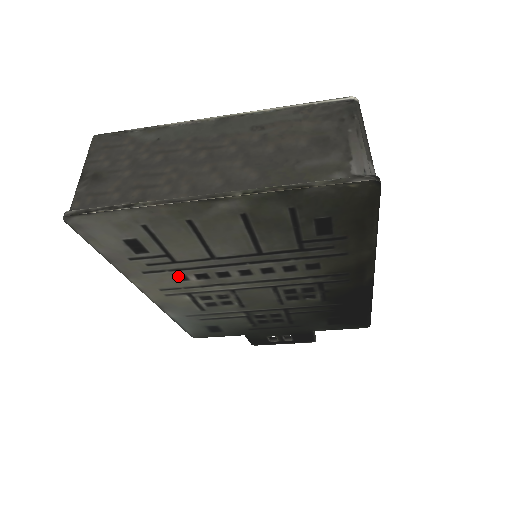
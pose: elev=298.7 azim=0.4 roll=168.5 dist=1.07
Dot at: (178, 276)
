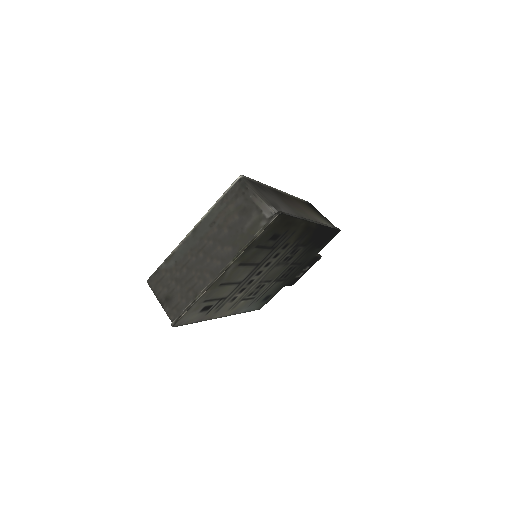
Dot at: (232, 300)
